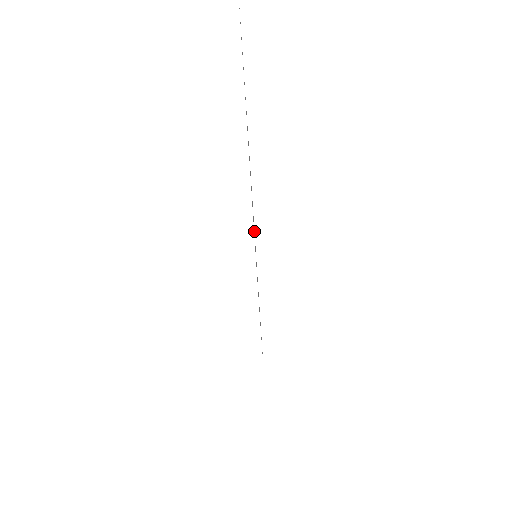
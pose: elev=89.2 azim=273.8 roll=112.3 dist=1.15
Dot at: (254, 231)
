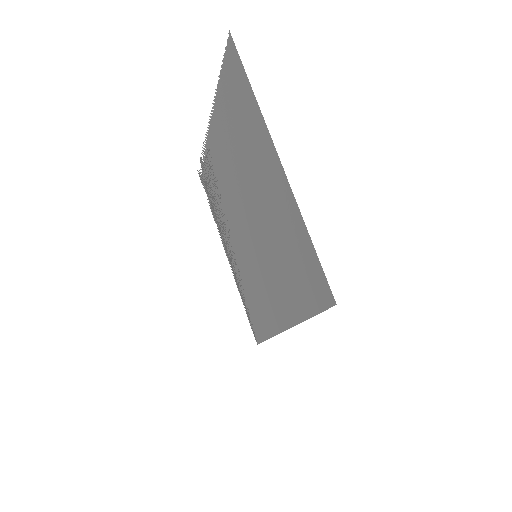
Dot at: (223, 230)
